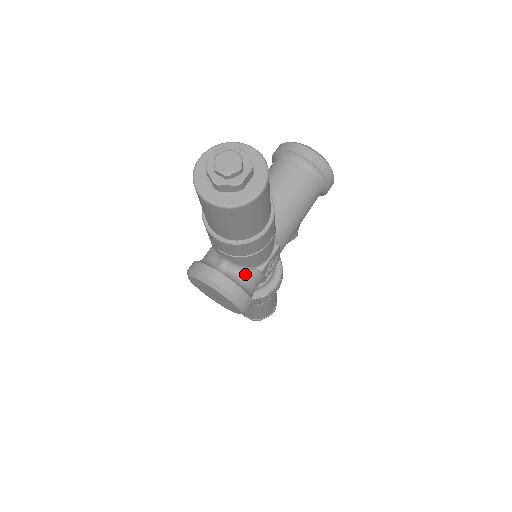
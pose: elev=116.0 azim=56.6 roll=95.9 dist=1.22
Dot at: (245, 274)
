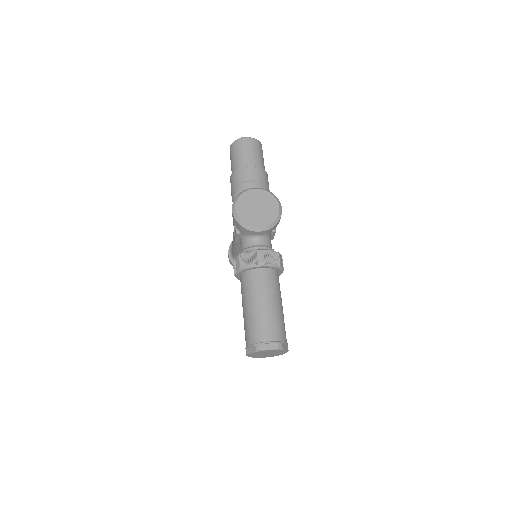
Dot at: occluded
